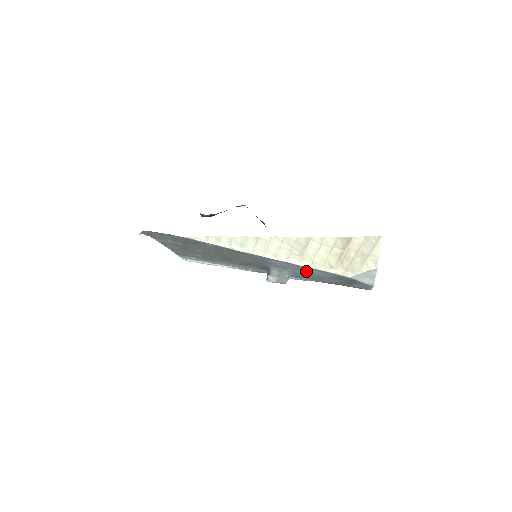
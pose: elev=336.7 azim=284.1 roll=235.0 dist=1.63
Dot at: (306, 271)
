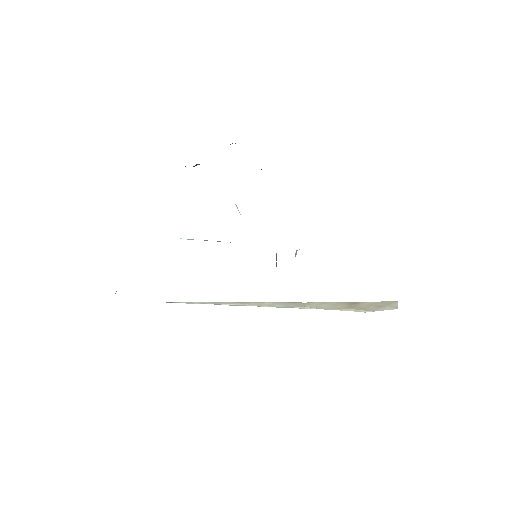
Dot at: occluded
